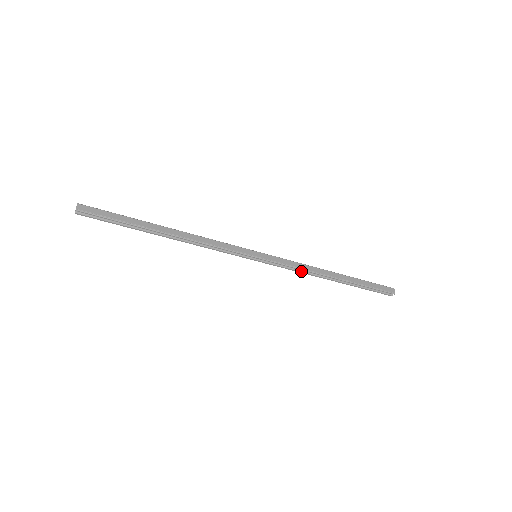
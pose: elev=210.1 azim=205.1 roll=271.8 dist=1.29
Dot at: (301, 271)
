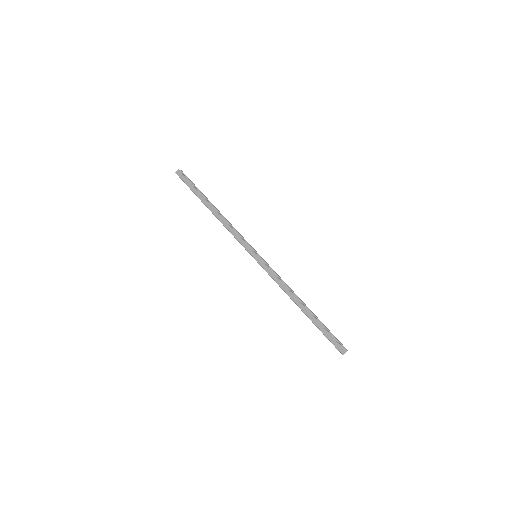
Dot at: (281, 286)
